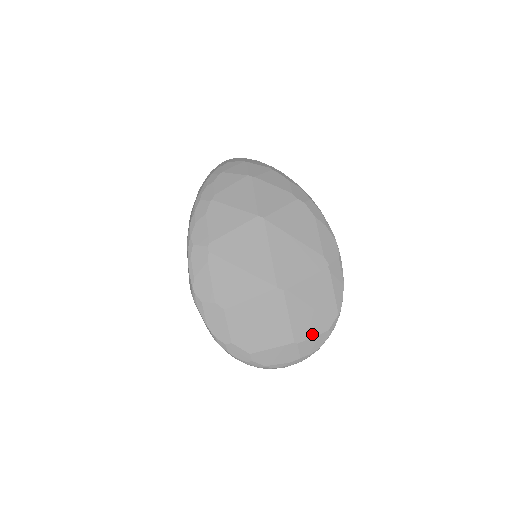
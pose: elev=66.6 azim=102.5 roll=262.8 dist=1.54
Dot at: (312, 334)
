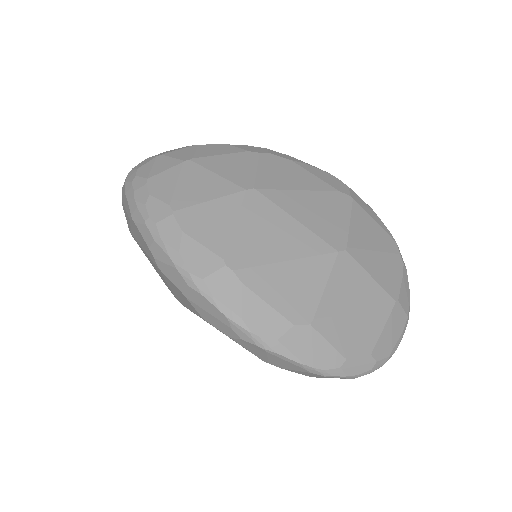
Dot at: (398, 280)
